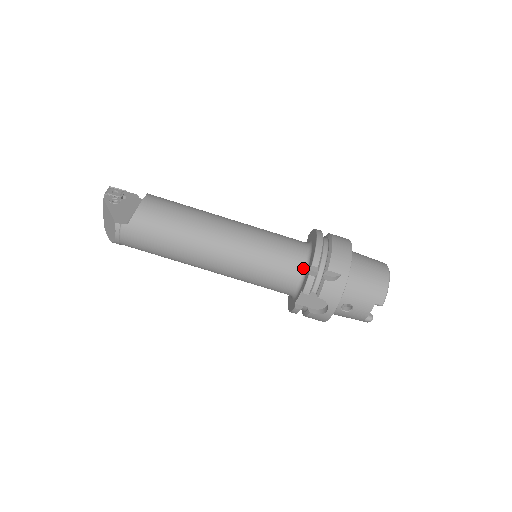
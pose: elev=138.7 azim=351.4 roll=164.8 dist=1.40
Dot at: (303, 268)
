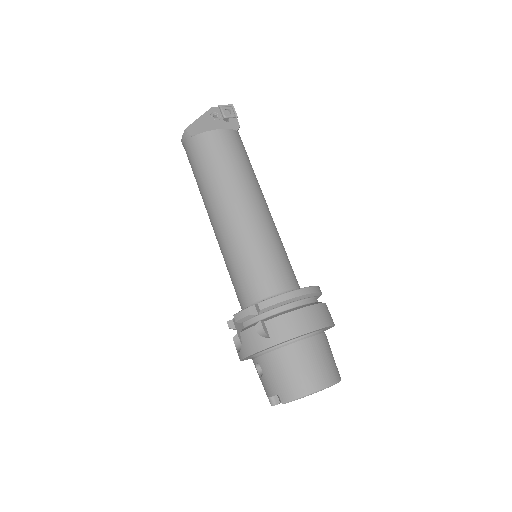
Dot at: (260, 300)
